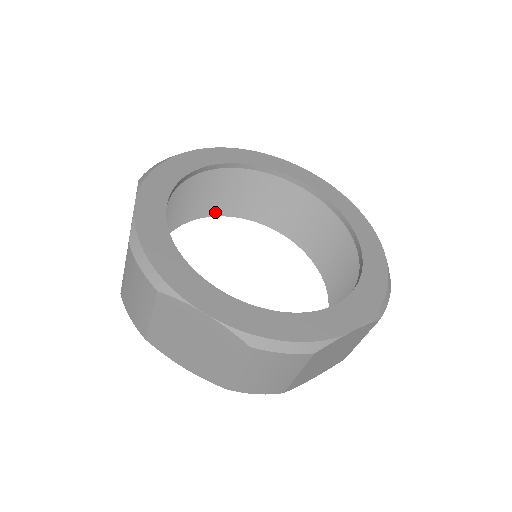
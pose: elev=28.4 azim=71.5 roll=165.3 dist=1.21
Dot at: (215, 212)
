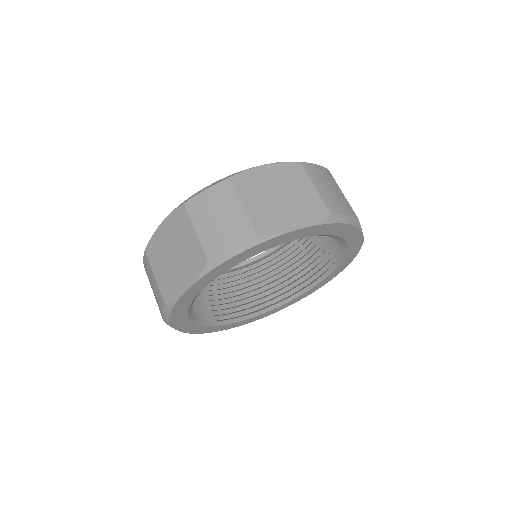
Dot at: (266, 307)
